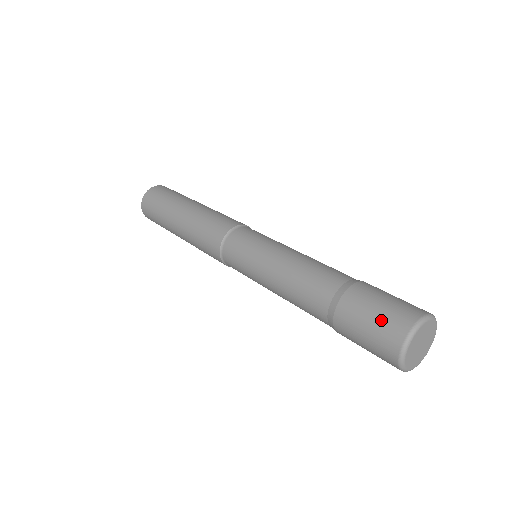
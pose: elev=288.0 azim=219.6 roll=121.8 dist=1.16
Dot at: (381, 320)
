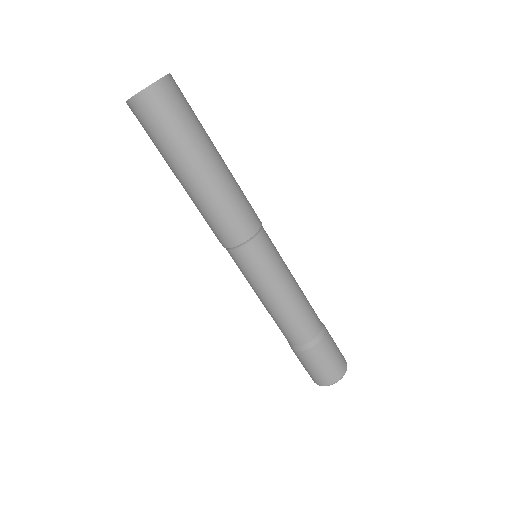
Dot at: (322, 372)
